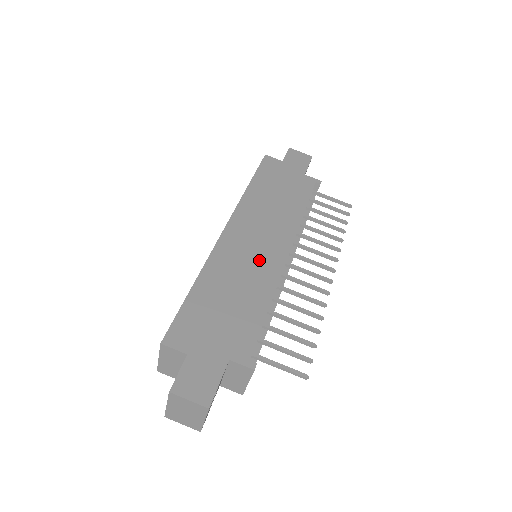
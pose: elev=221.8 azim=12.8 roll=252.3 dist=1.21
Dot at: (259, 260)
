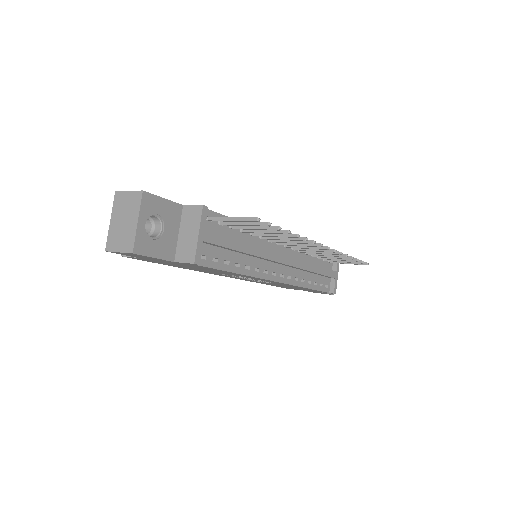
Dot at: occluded
